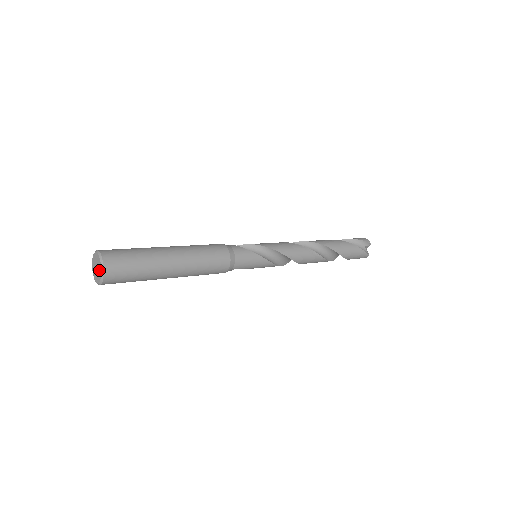
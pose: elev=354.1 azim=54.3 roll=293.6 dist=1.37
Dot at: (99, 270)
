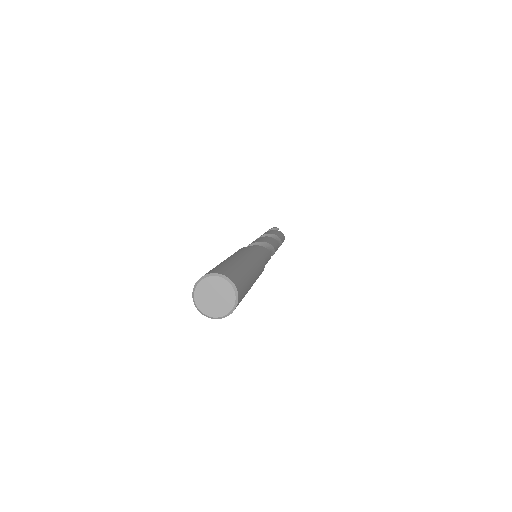
Dot at: (225, 290)
